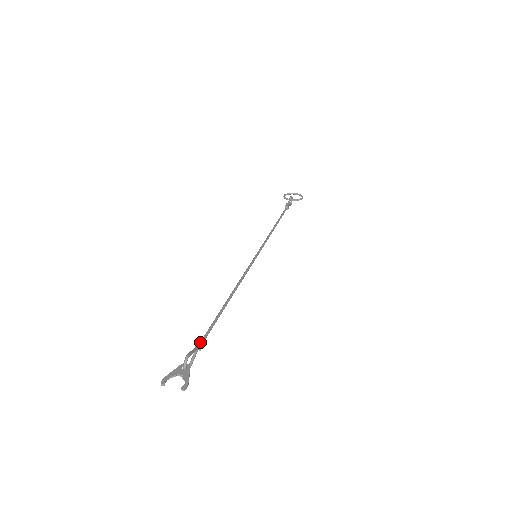
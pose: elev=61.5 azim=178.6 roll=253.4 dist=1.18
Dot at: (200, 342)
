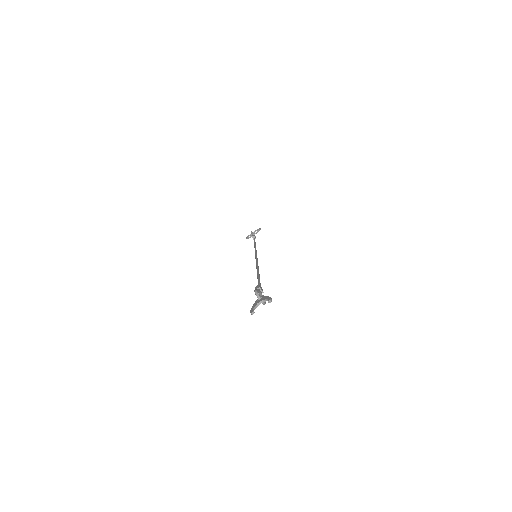
Dot at: (258, 287)
